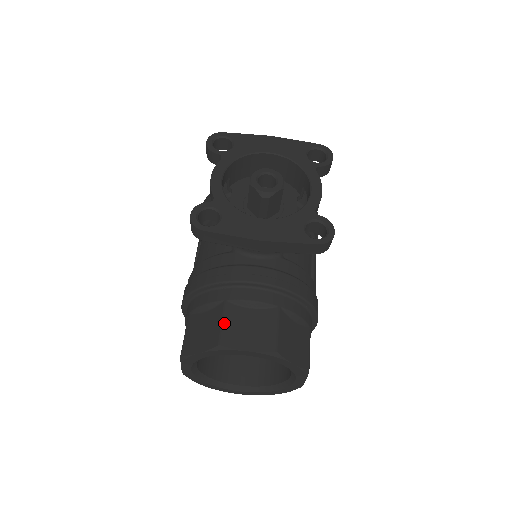
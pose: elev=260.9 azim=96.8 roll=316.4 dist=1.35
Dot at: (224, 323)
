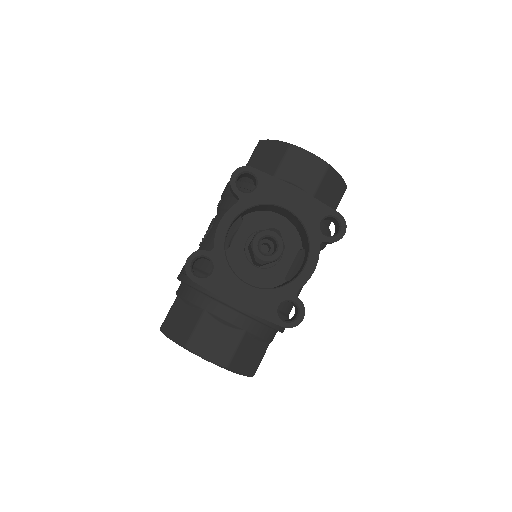
Dot at: (196, 330)
